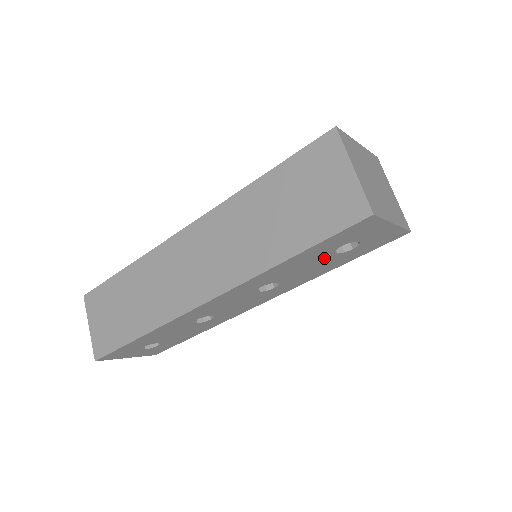
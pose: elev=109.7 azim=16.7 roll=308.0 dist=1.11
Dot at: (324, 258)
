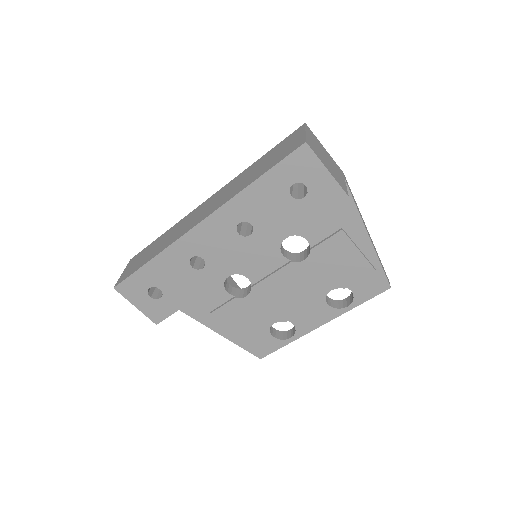
Dot at: (283, 200)
